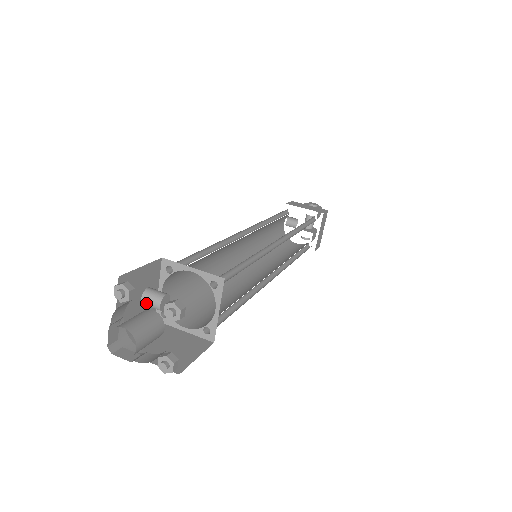
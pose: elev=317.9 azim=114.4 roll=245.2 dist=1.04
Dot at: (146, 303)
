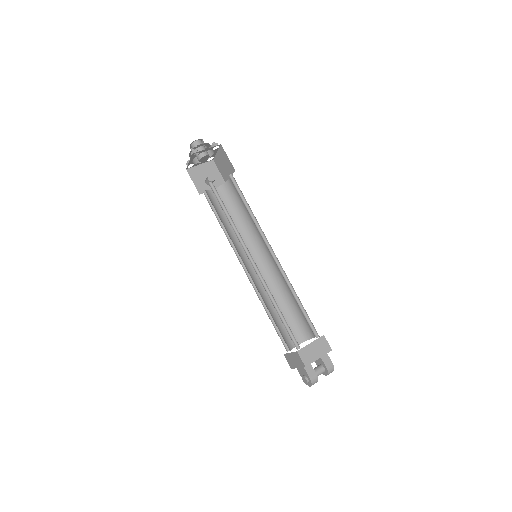
Dot at: occluded
